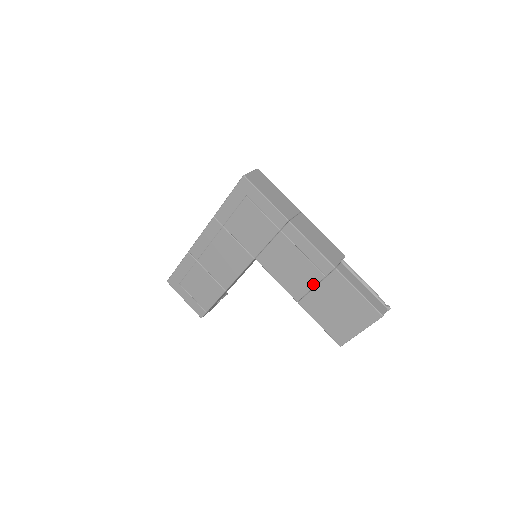
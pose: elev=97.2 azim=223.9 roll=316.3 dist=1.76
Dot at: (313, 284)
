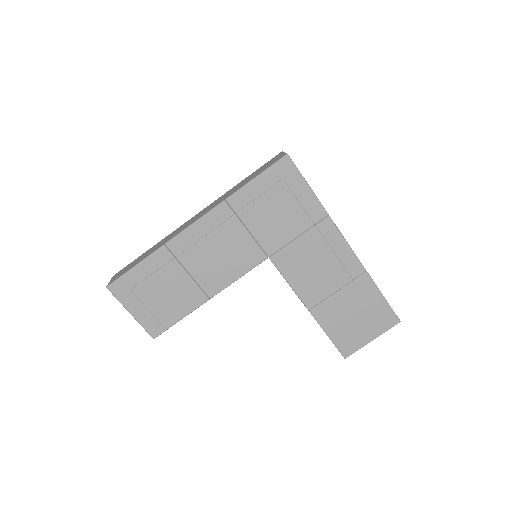
Dot at: (335, 289)
